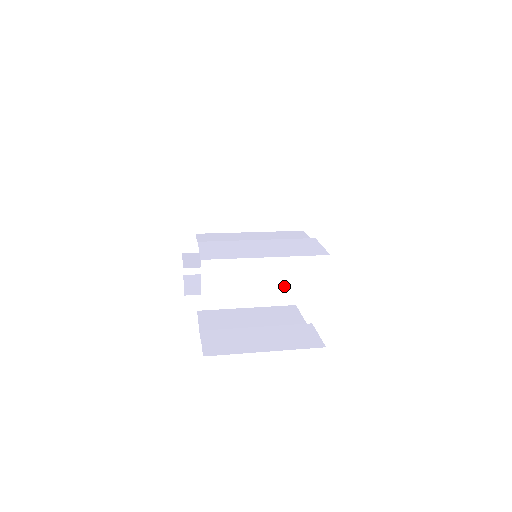
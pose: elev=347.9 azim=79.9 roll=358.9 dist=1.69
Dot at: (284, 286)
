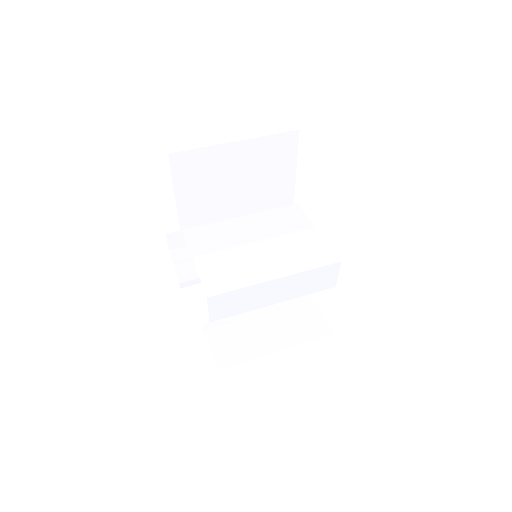
Dot at: (293, 296)
